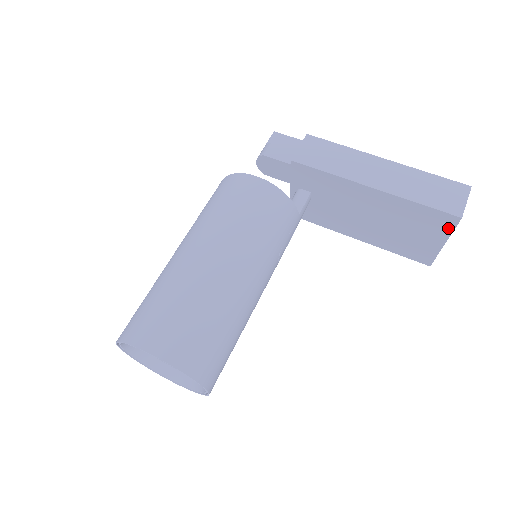
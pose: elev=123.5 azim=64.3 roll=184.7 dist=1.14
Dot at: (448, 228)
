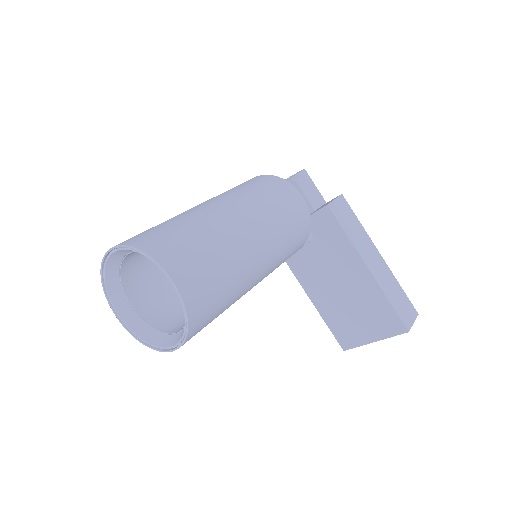
Dot at: (391, 332)
